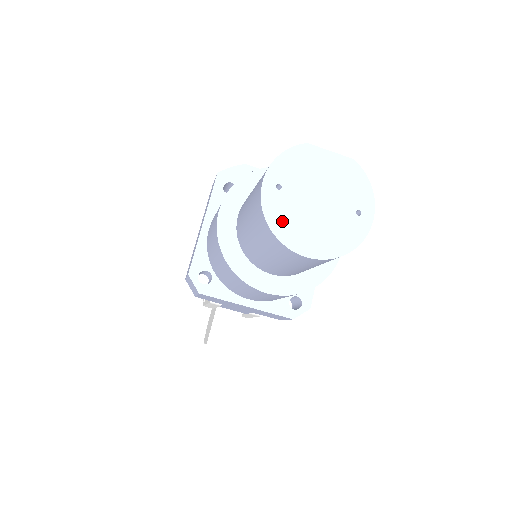
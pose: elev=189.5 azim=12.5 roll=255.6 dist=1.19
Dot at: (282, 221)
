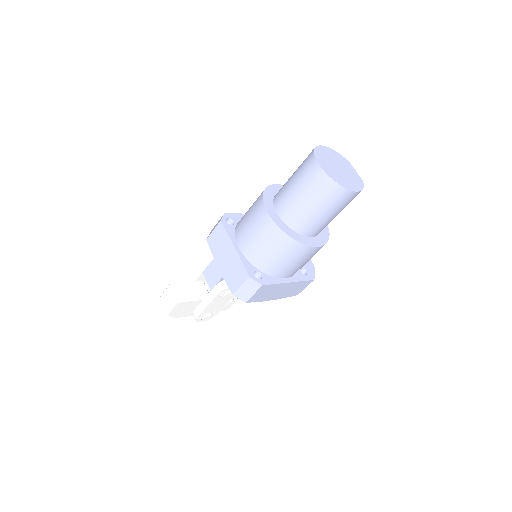
Dot at: (320, 154)
